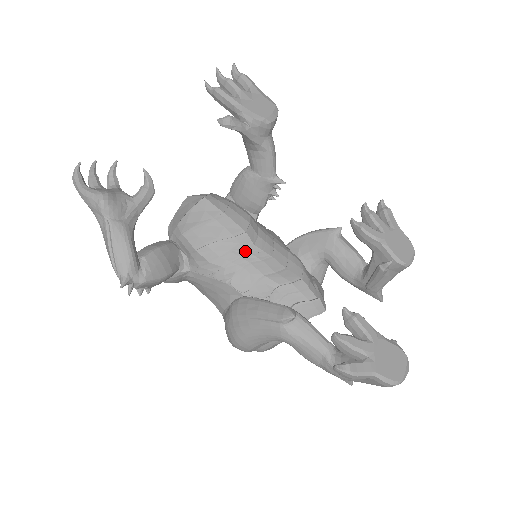
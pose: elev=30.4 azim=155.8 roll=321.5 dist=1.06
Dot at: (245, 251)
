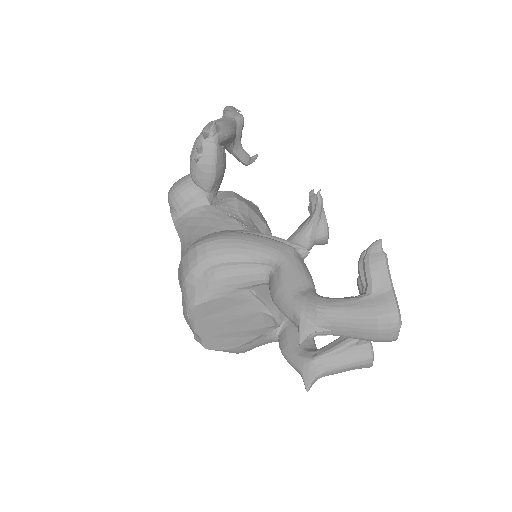
Dot at: occluded
